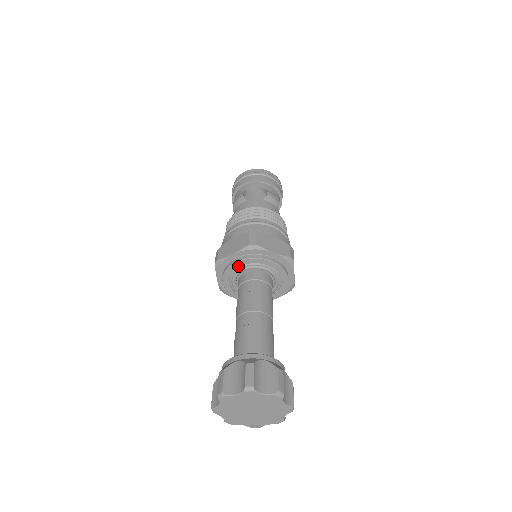
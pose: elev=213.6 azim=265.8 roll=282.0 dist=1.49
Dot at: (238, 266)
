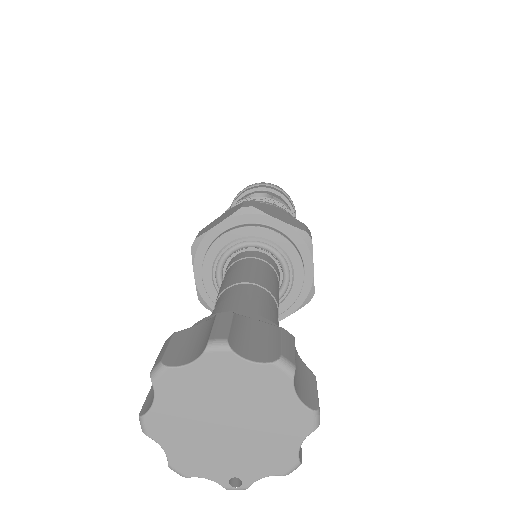
Dot at: (225, 243)
